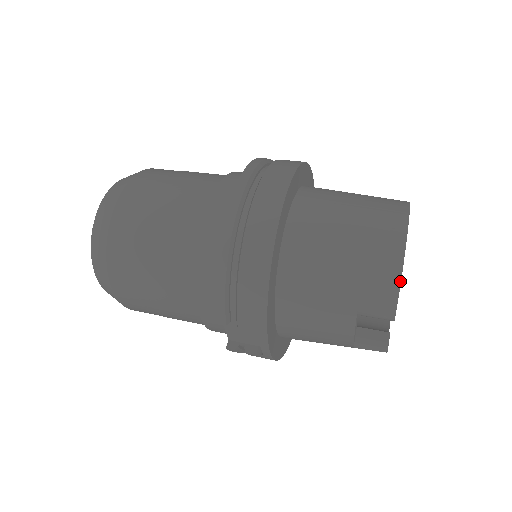
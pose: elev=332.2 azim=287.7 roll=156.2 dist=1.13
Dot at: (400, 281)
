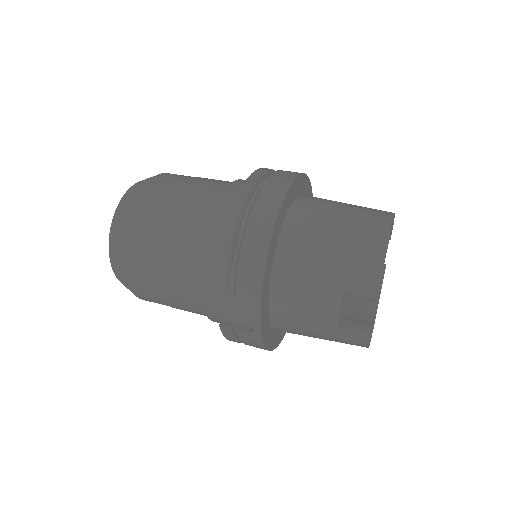
Dot at: (383, 262)
